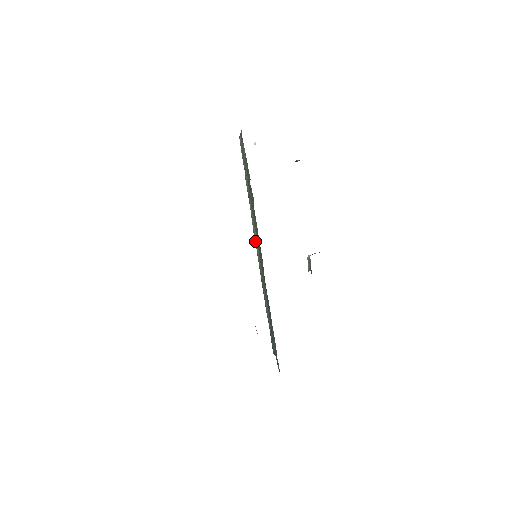
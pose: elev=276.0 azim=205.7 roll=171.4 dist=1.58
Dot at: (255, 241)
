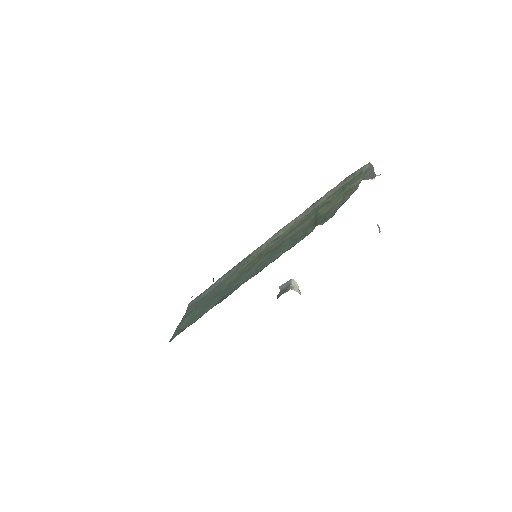
Dot at: (273, 236)
